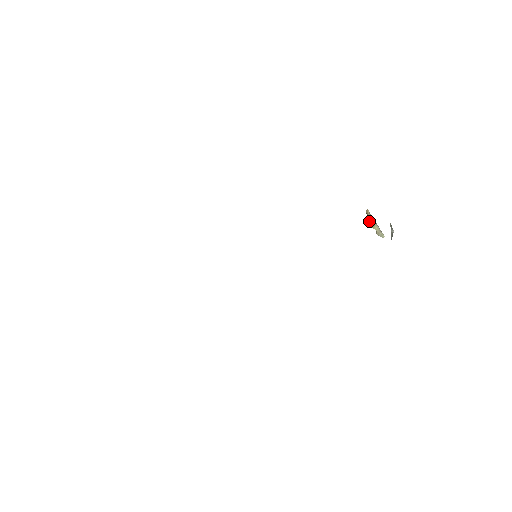
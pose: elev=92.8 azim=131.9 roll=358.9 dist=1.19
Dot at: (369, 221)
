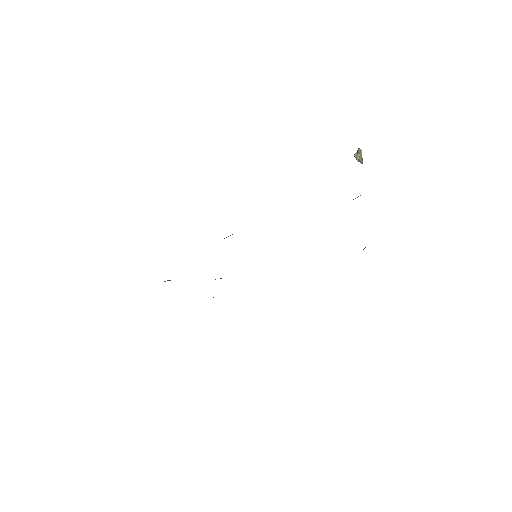
Dot at: (356, 159)
